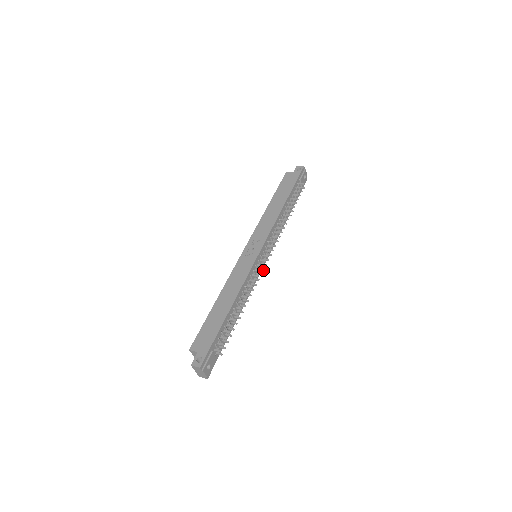
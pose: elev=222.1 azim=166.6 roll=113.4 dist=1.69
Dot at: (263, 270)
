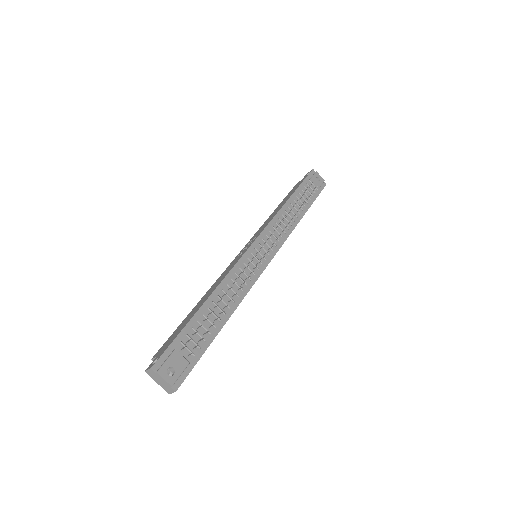
Dot at: (260, 262)
